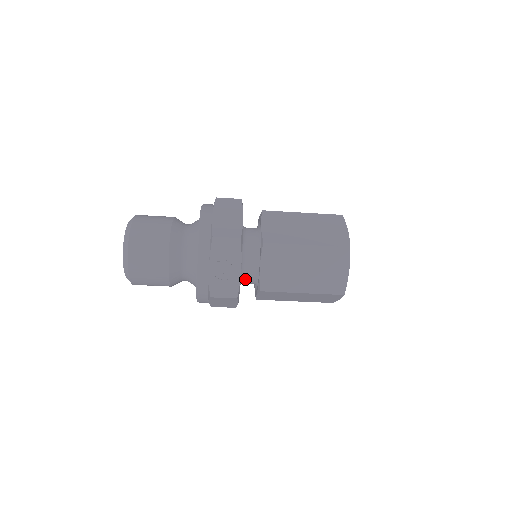
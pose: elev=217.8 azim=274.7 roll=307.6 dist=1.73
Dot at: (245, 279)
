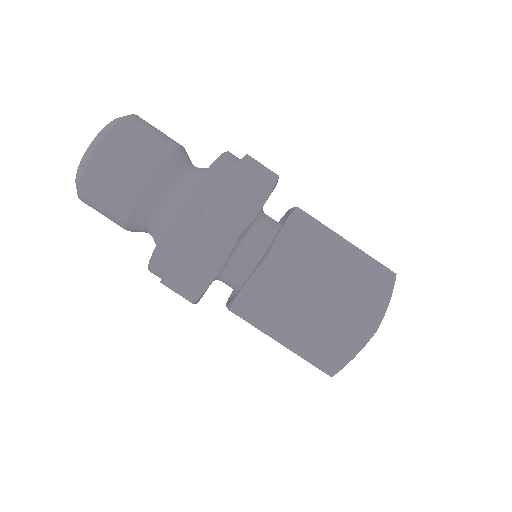
Dot at: (241, 253)
